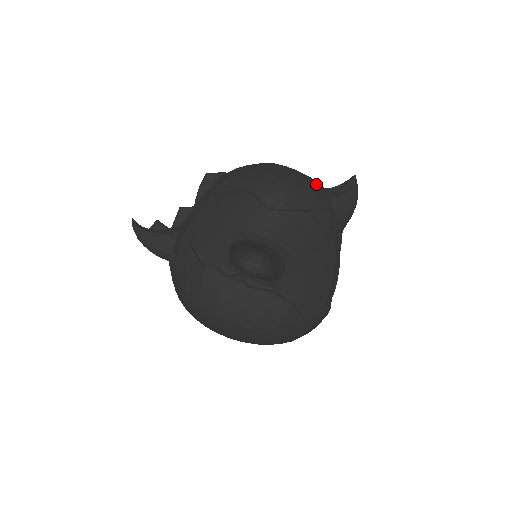
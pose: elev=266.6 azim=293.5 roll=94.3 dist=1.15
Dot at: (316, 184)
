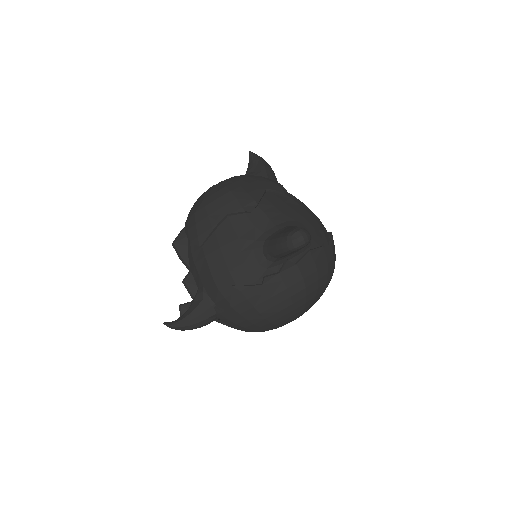
Dot at: (244, 176)
